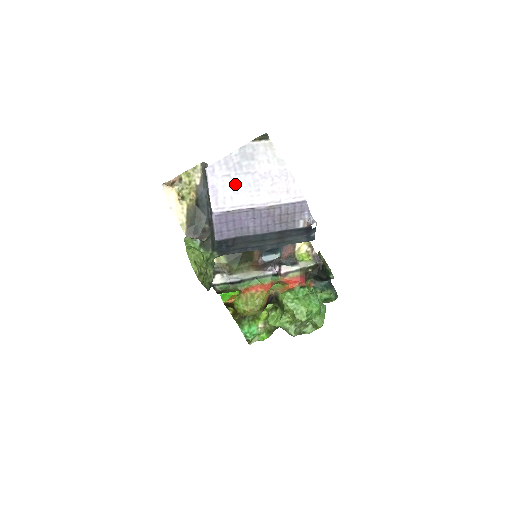
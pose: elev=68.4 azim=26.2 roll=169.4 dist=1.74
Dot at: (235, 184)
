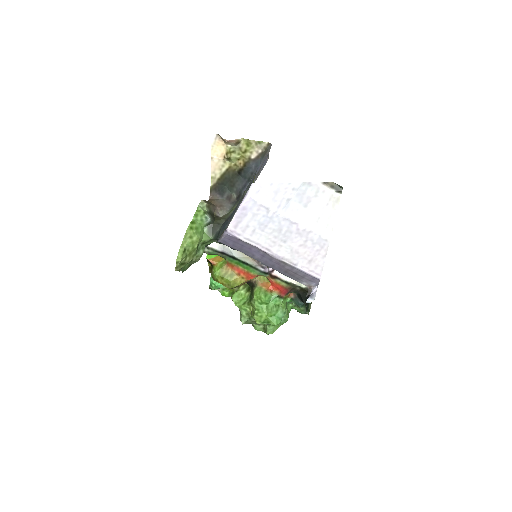
Dot at: (267, 221)
